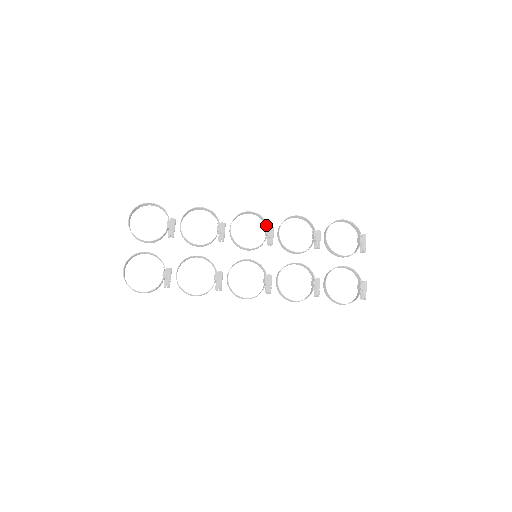
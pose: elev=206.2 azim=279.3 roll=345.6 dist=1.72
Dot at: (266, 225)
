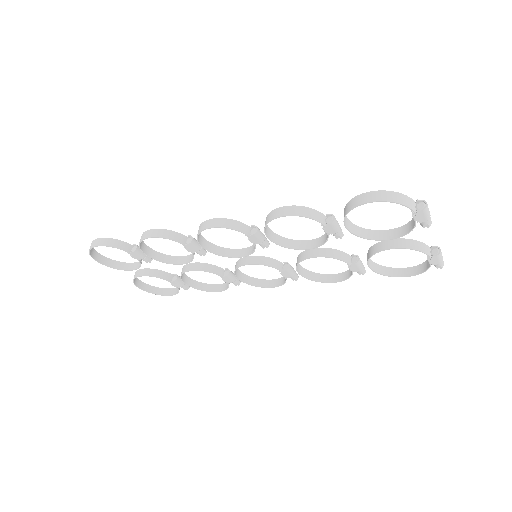
Dot at: (245, 229)
